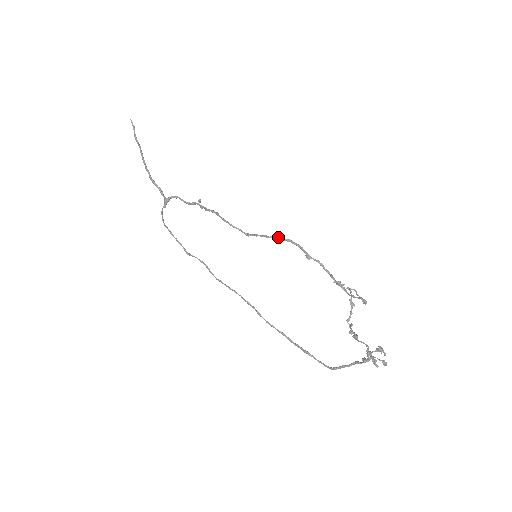
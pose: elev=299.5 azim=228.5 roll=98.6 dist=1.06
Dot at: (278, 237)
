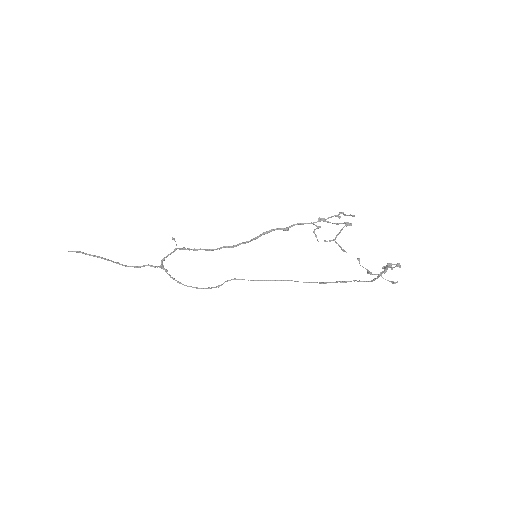
Dot at: (255, 238)
